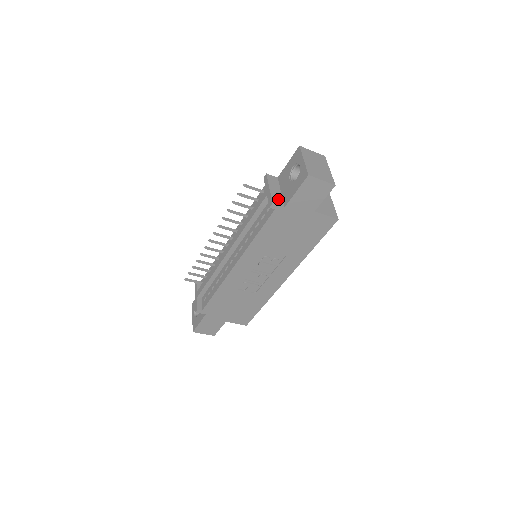
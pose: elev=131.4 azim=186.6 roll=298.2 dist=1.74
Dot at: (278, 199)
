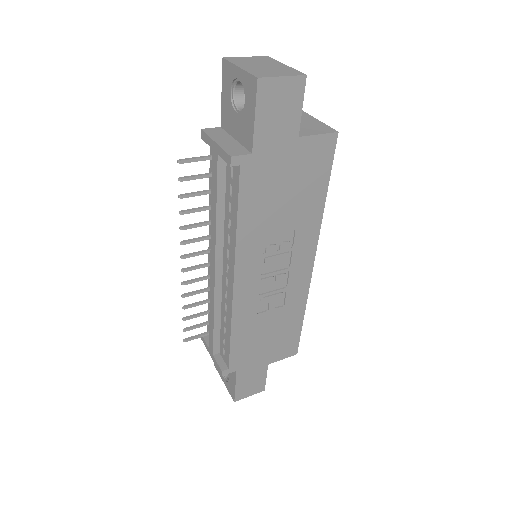
Dot at: (236, 149)
